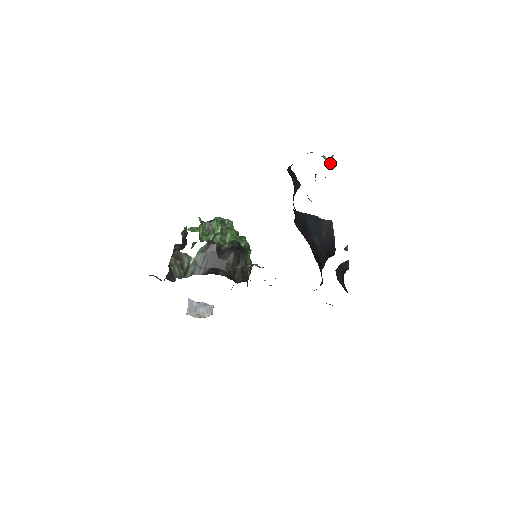
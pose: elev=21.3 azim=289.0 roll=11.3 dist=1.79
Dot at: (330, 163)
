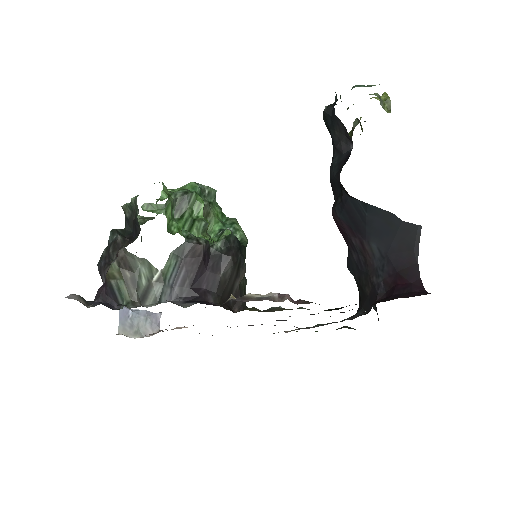
Dot at: (385, 108)
